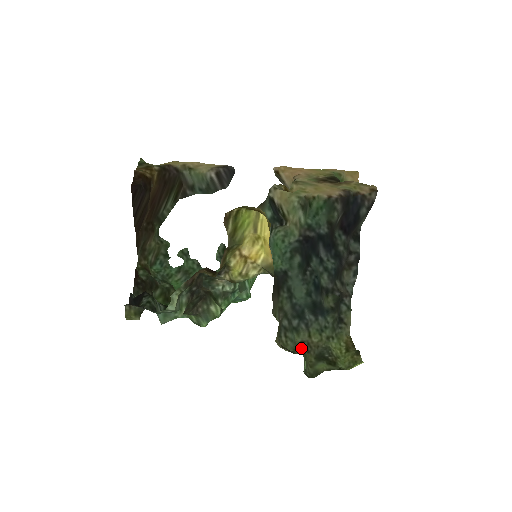
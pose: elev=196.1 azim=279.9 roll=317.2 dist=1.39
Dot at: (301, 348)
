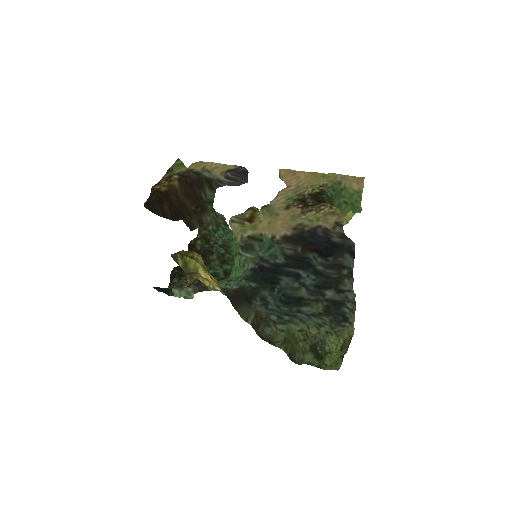
Dot at: (291, 338)
